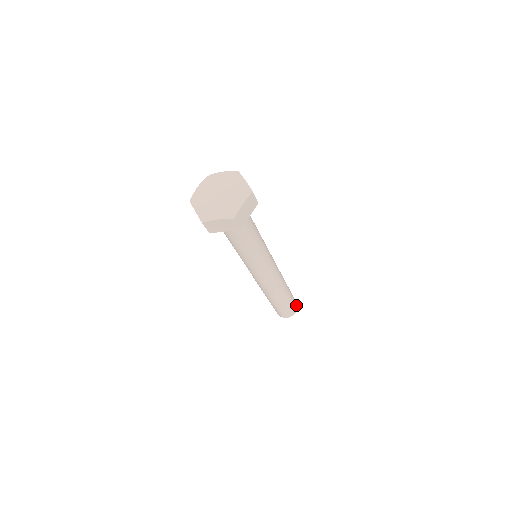
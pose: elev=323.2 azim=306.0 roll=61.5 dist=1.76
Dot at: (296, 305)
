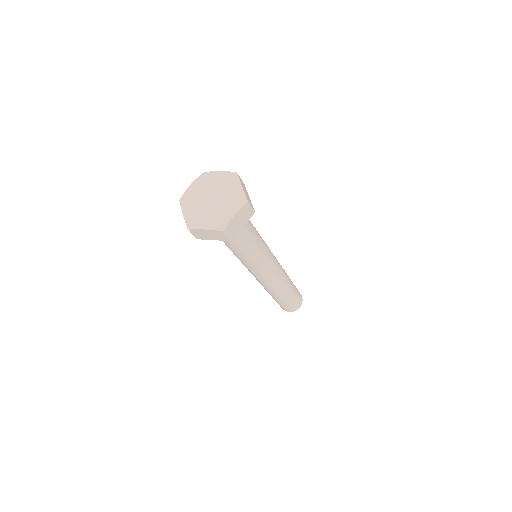
Dot at: (301, 300)
